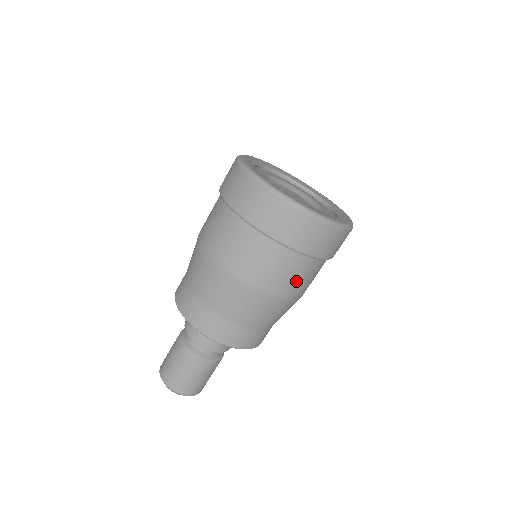
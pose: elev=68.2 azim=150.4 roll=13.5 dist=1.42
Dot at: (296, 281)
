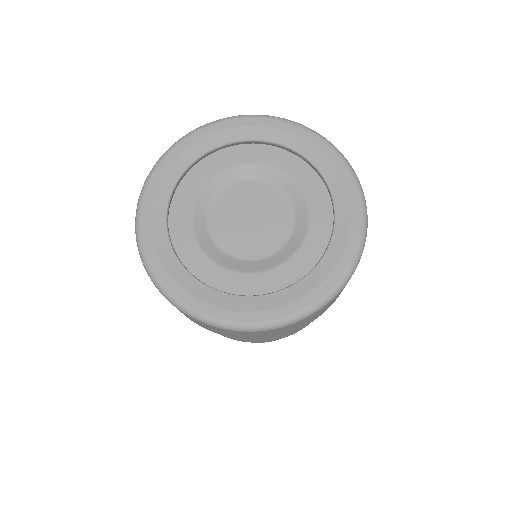
Dot at: occluded
